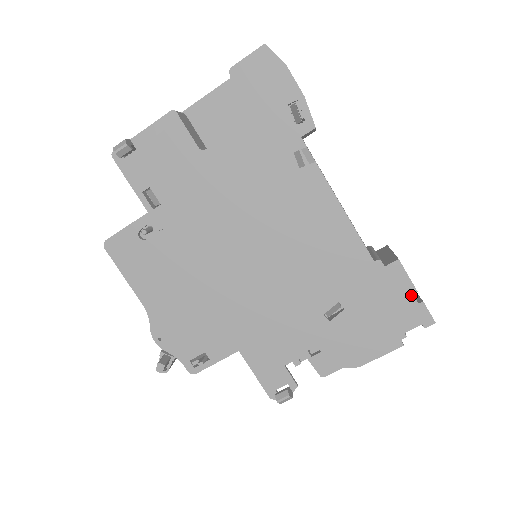
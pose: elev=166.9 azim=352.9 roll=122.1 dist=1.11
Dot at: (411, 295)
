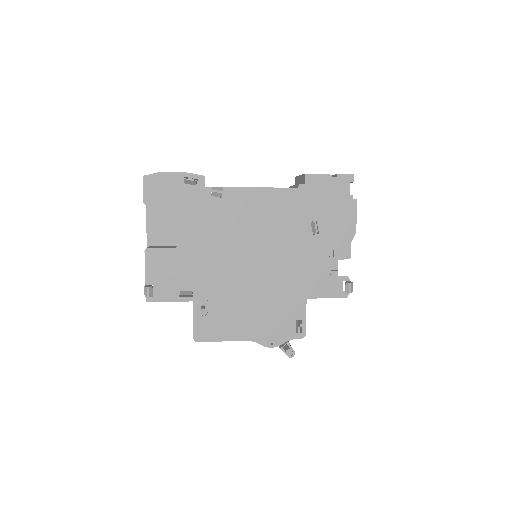
Dot at: (330, 179)
